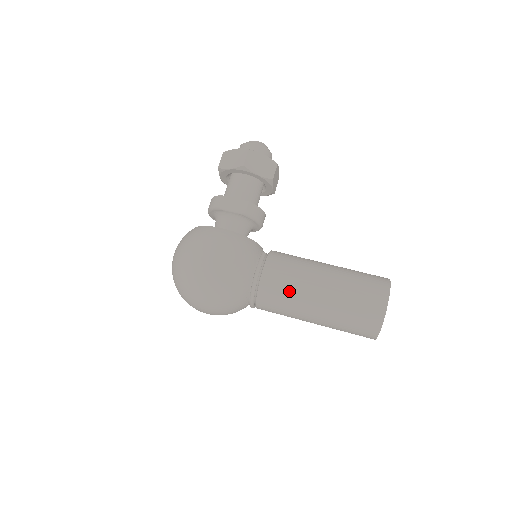
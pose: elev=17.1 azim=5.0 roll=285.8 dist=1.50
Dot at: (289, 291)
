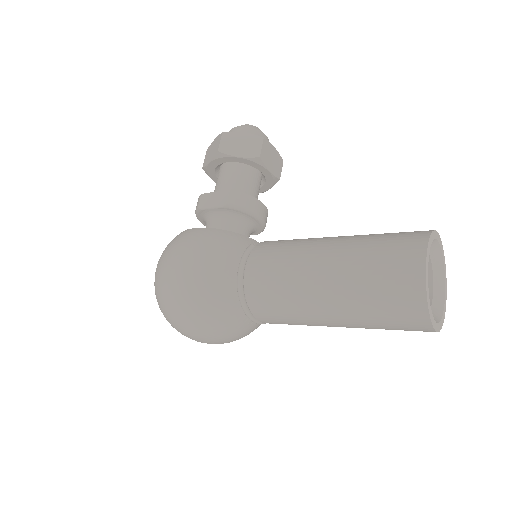
Dot at: (281, 284)
